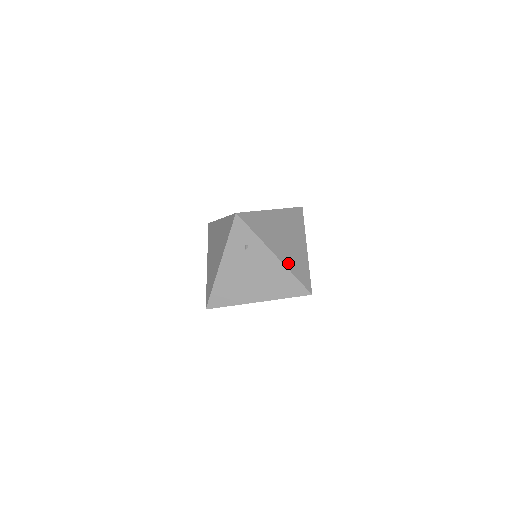
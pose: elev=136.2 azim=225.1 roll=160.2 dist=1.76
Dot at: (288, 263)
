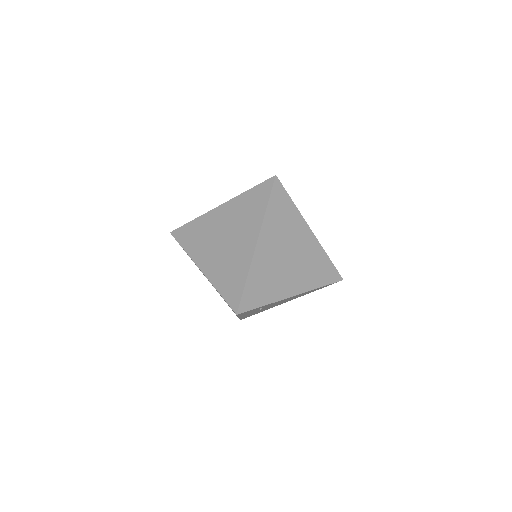
Dot at: (308, 283)
